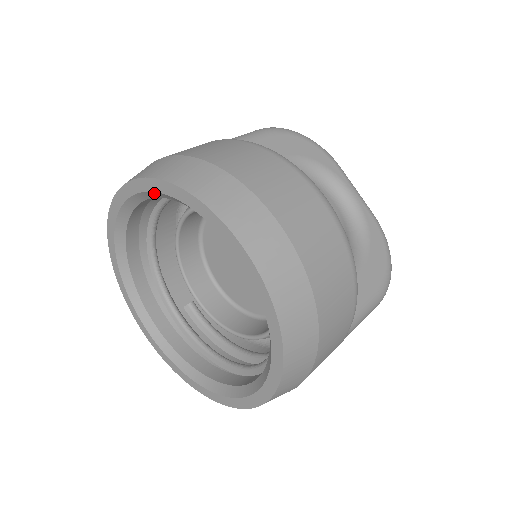
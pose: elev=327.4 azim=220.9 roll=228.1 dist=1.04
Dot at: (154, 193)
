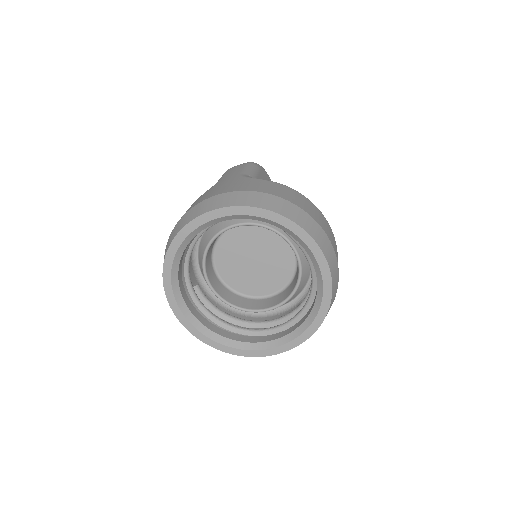
Dot at: (263, 219)
